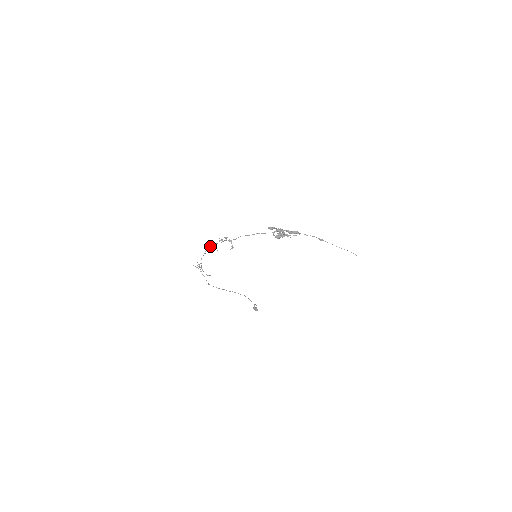
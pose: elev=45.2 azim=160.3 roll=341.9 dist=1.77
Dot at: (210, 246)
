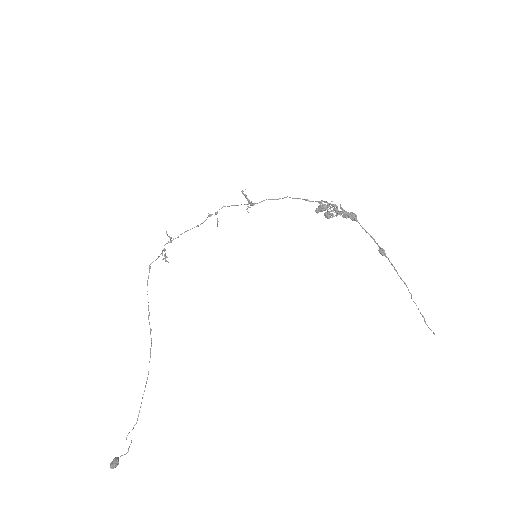
Dot at: occluded
